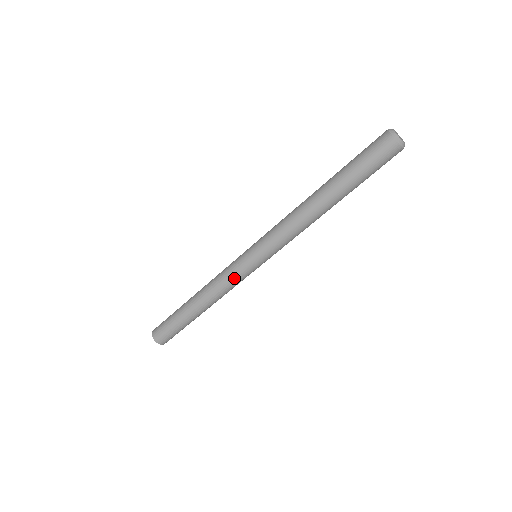
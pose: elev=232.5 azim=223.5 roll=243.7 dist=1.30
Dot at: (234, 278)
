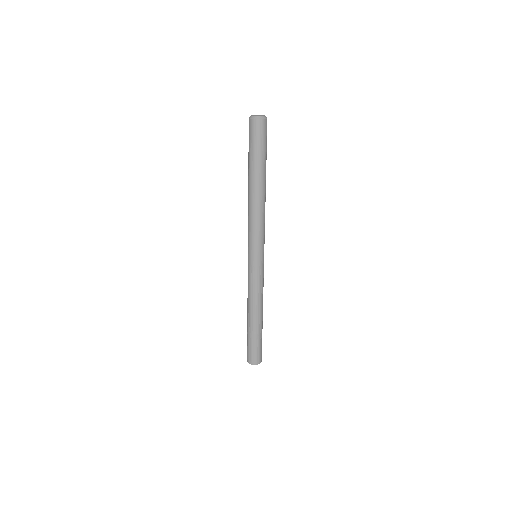
Dot at: (251, 280)
